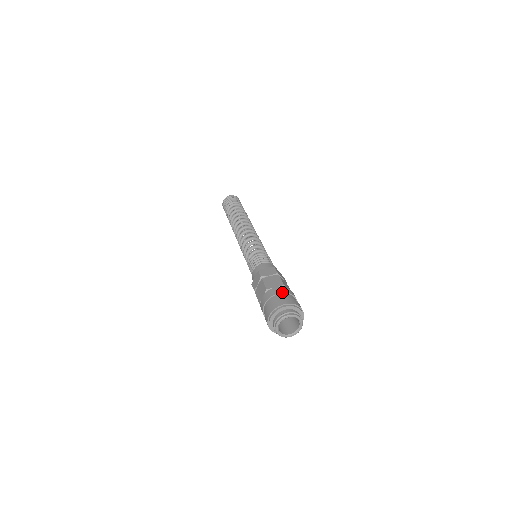
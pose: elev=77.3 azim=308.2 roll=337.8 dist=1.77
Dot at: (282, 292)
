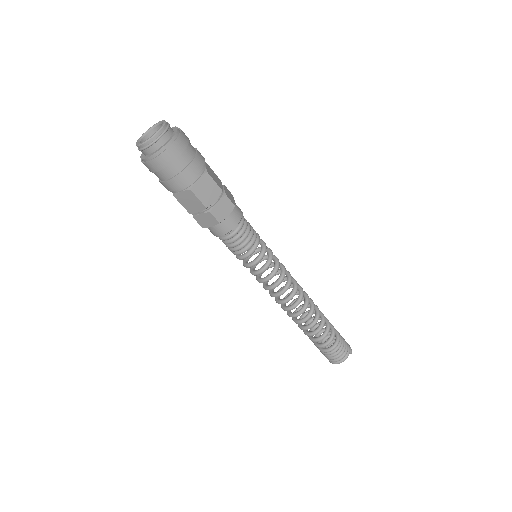
Dot at: occluded
